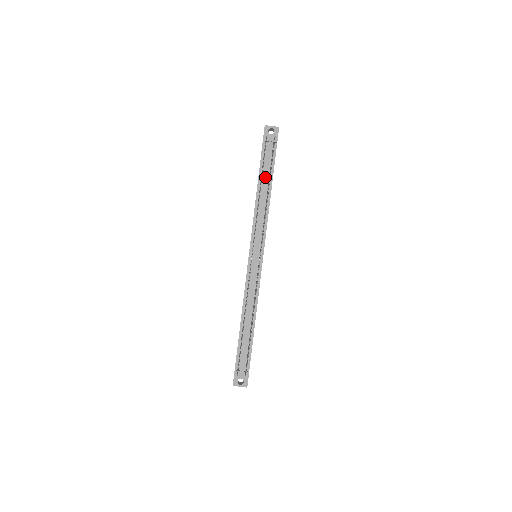
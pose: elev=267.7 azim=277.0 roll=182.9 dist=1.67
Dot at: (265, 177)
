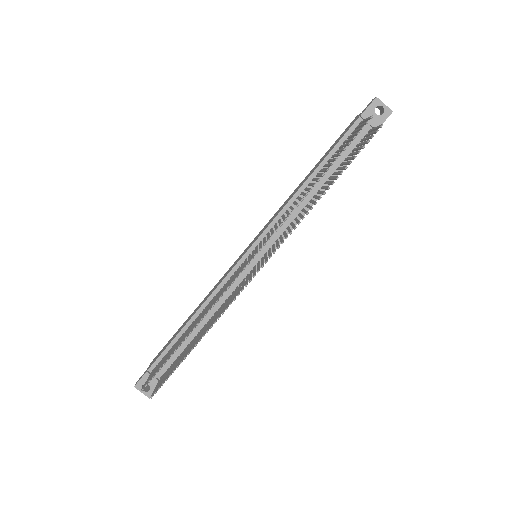
Dot at: (331, 166)
